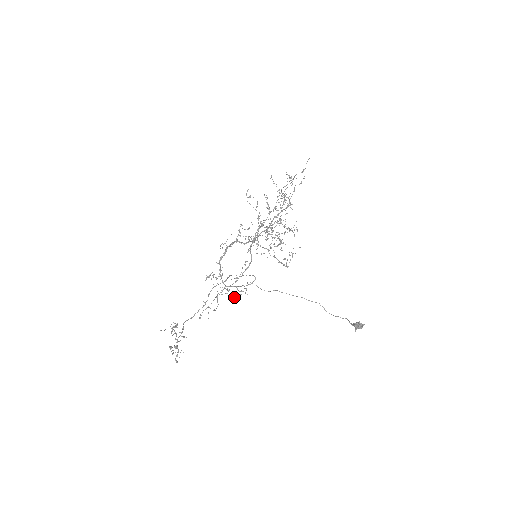
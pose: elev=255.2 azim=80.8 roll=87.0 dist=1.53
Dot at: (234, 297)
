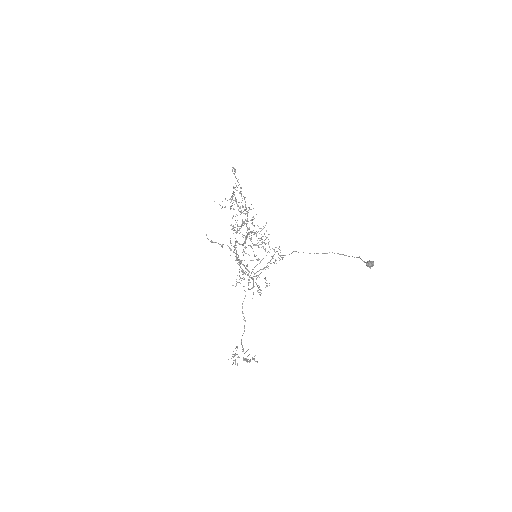
Dot at: occluded
